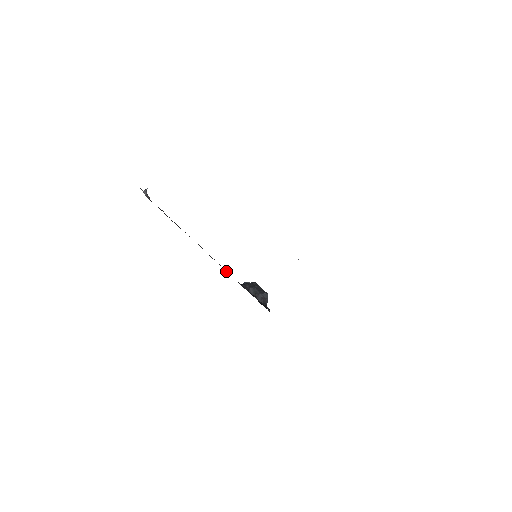
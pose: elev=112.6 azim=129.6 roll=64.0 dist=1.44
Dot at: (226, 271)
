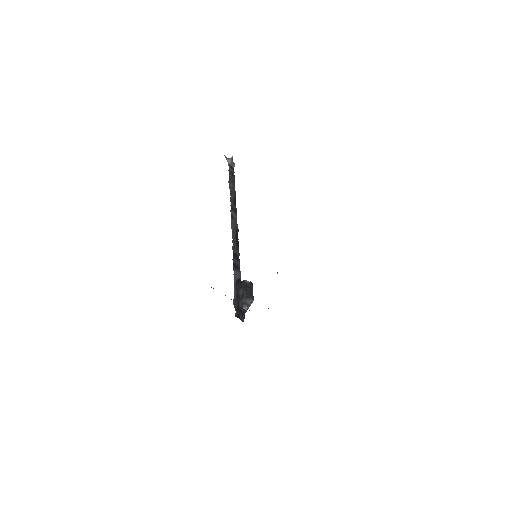
Dot at: (236, 263)
